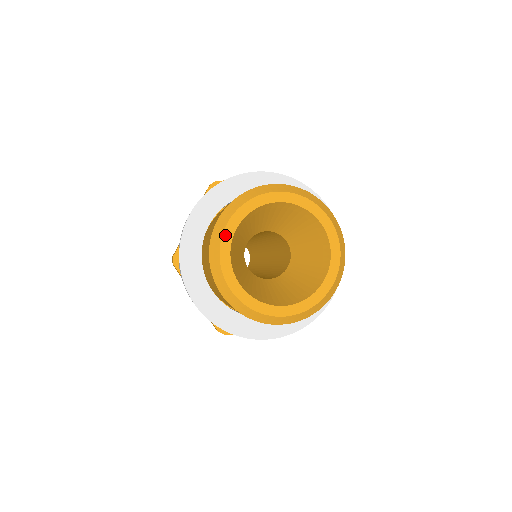
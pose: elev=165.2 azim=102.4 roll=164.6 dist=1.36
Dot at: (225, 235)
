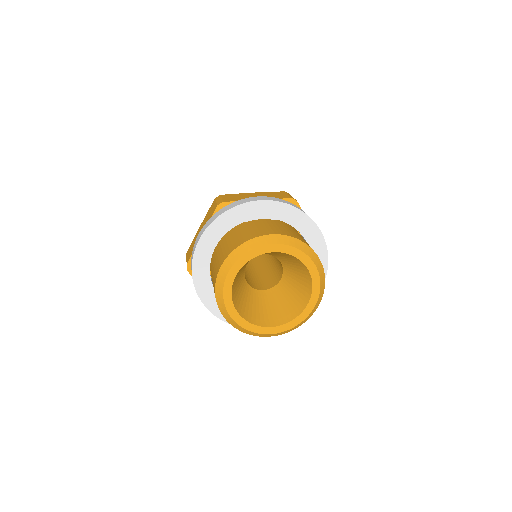
Dot at: (228, 279)
